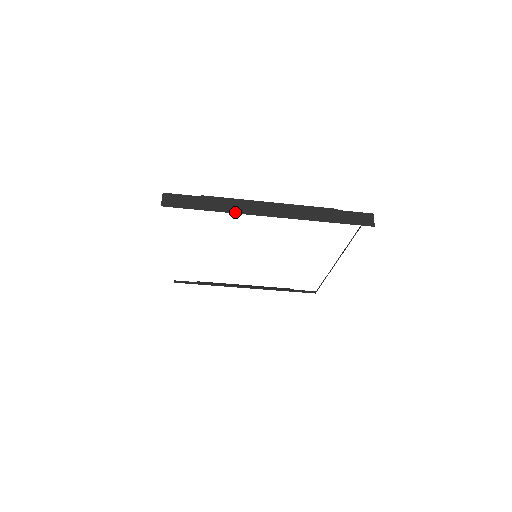
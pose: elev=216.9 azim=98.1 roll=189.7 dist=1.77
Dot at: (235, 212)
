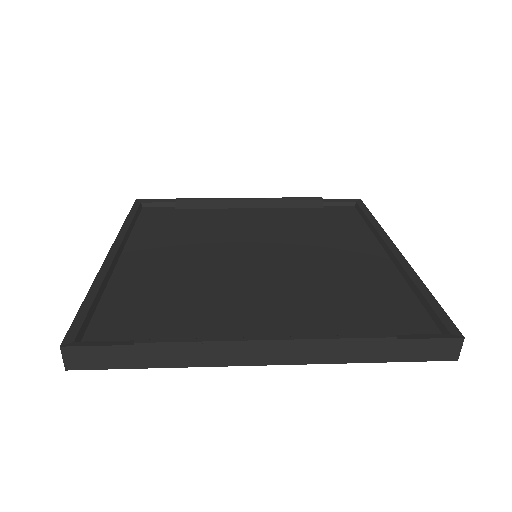
Dot at: (201, 365)
